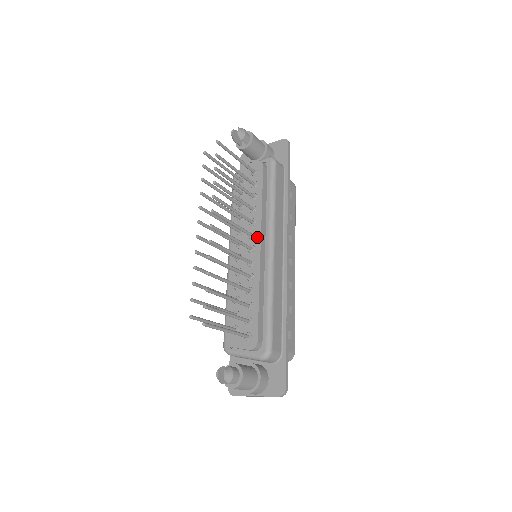
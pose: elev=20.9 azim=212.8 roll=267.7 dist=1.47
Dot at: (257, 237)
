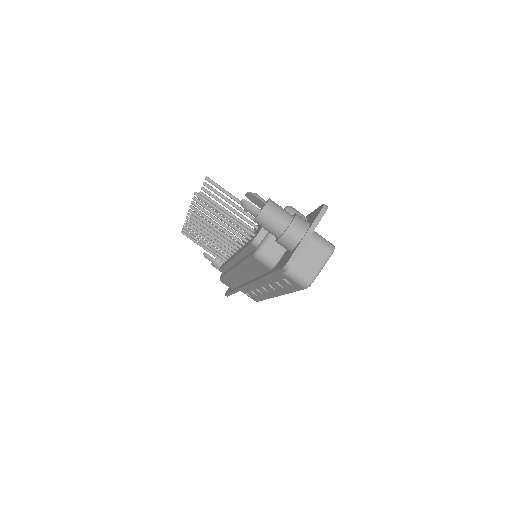
Dot at: occluded
